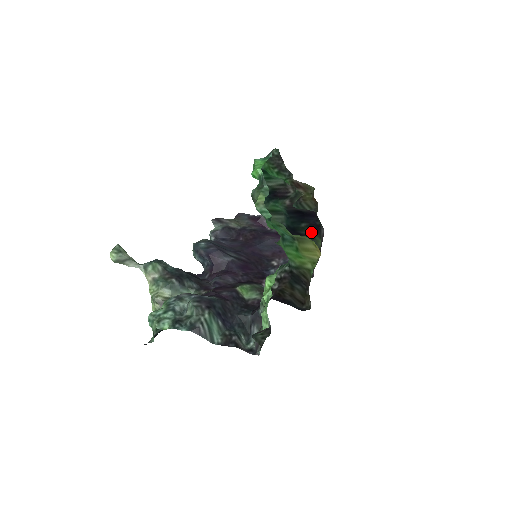
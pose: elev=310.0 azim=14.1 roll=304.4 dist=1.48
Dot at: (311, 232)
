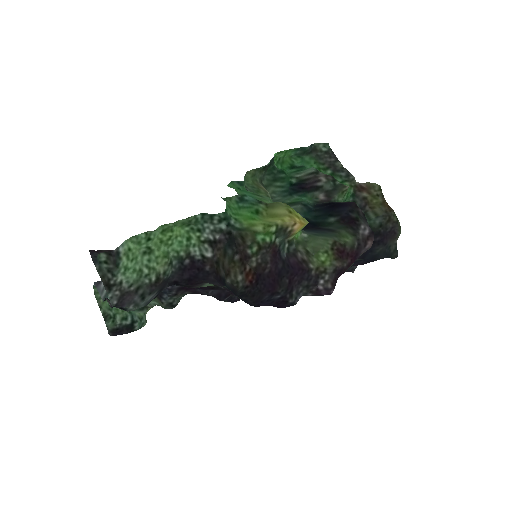
Dot at: (339, 227)
